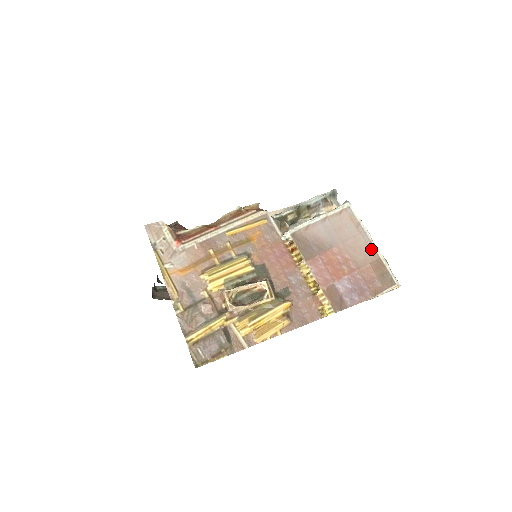
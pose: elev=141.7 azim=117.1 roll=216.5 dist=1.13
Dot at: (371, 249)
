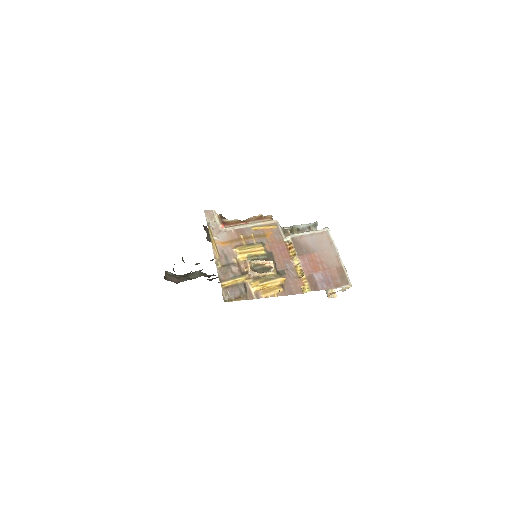
Dot at: (338, 259)
